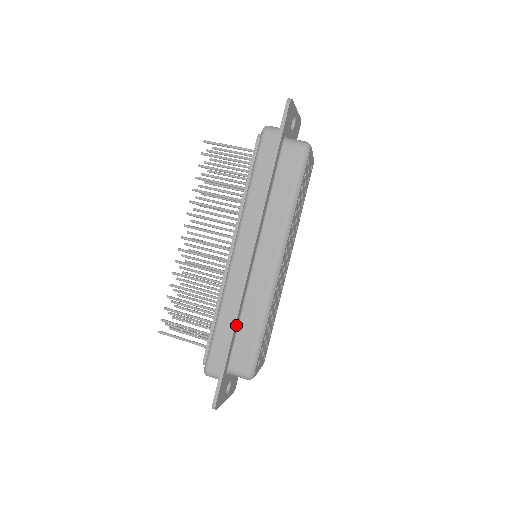
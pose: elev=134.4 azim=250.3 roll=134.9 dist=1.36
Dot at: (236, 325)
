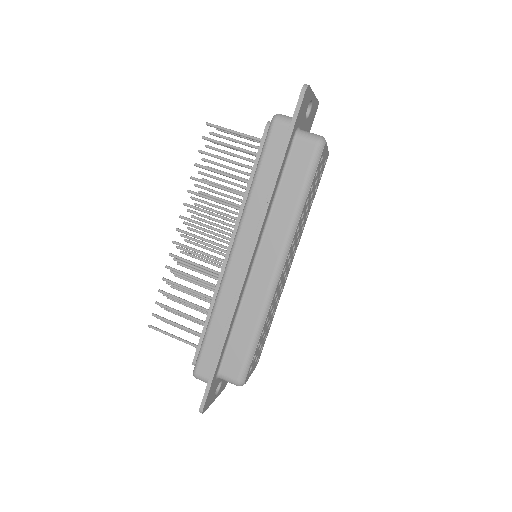
Dot at: (229, 332)
